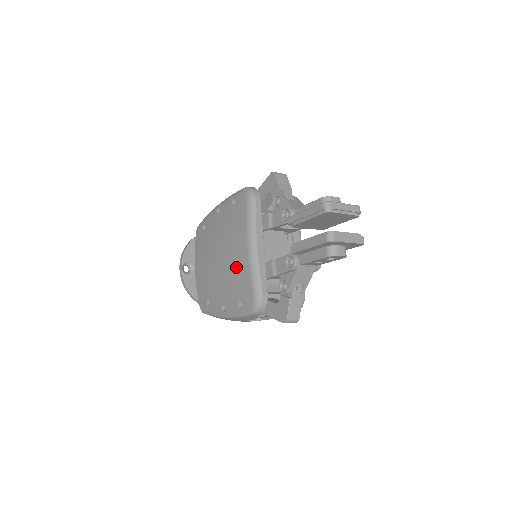
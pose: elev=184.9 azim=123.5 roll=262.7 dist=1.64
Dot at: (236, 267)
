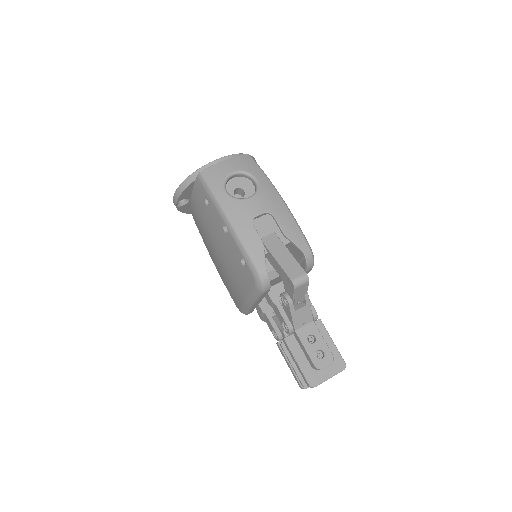
Dot at: (231, 286)
